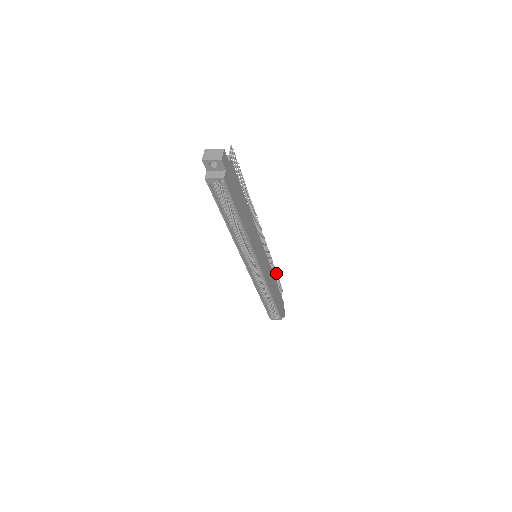
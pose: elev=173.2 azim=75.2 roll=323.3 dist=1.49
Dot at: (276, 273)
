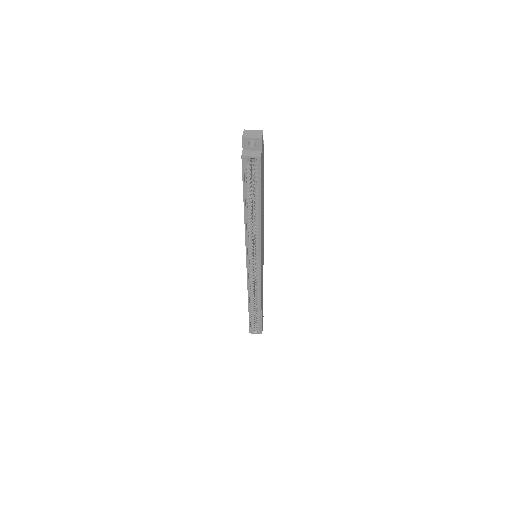
Dot at: occluded
